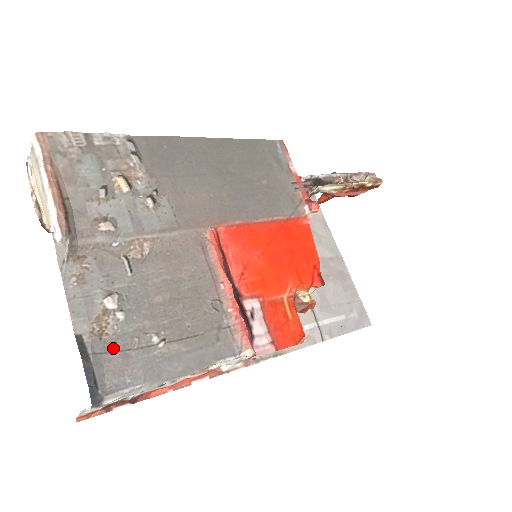
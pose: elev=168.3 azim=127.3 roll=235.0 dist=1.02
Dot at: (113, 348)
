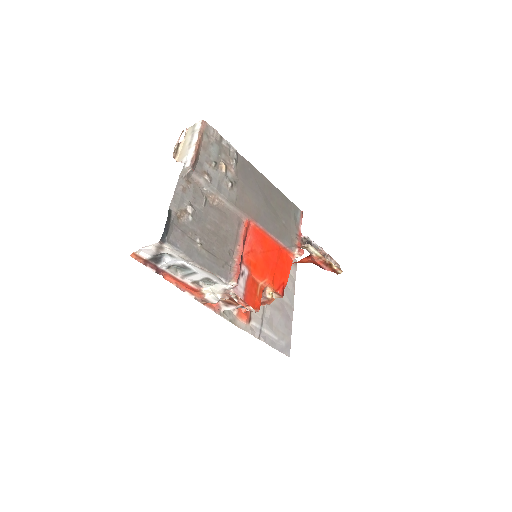
Dot at: (180, 227)
